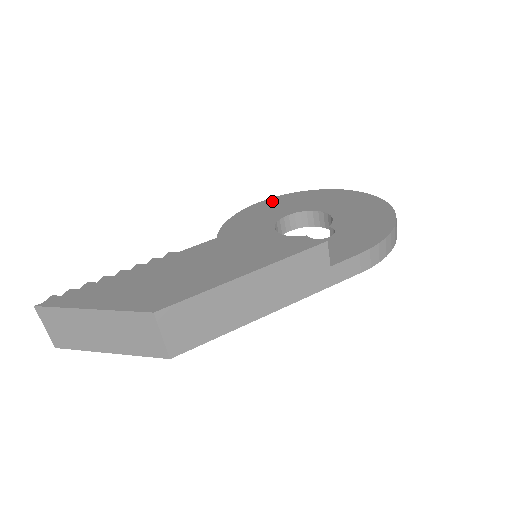
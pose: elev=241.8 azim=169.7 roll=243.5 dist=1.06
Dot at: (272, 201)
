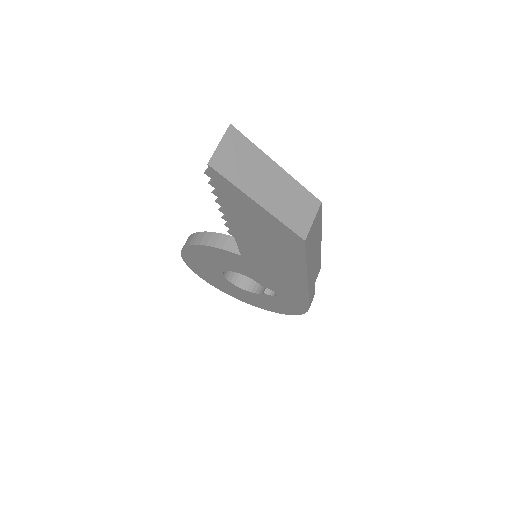
Dot at: occluded
